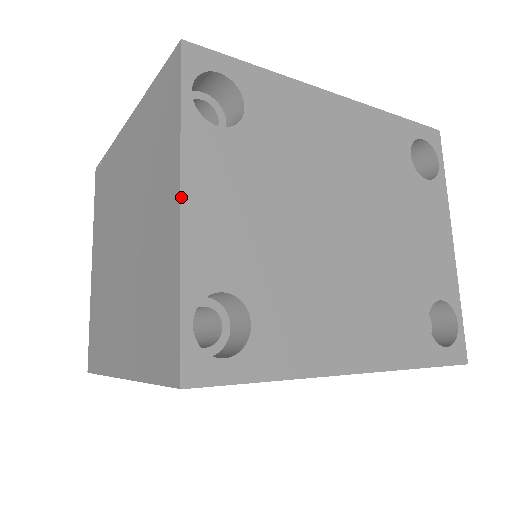
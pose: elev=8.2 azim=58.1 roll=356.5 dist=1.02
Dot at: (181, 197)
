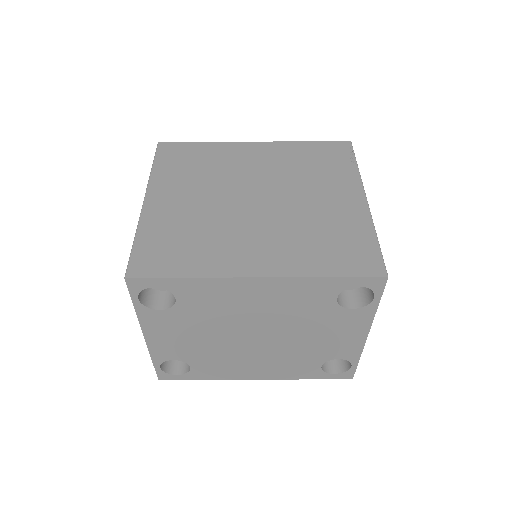
Dot at: (144, 336)
